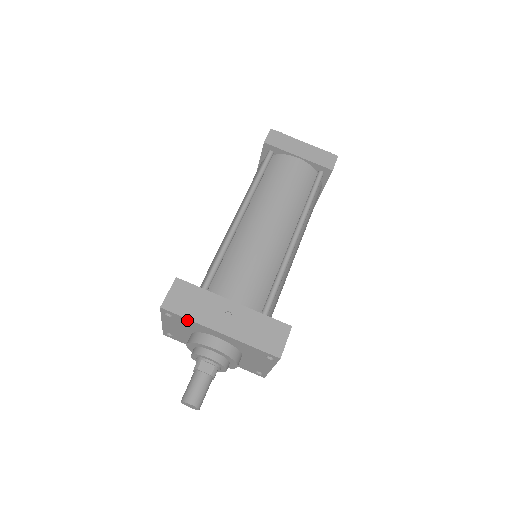
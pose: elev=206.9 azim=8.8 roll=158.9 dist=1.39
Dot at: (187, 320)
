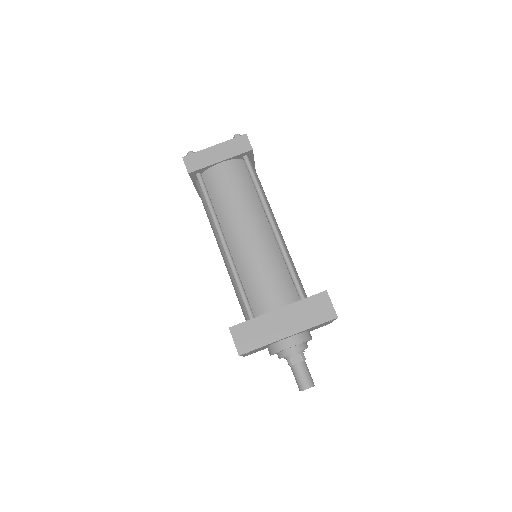
Dot at: (261, 347)
